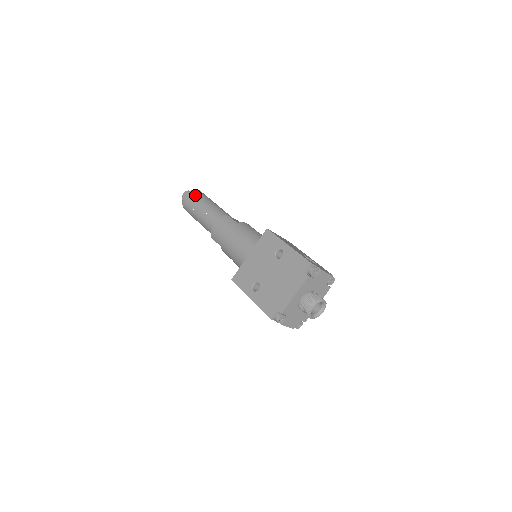
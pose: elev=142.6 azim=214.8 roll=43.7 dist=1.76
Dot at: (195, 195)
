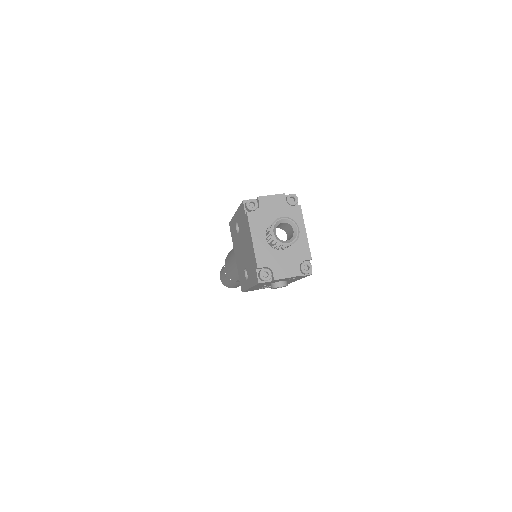
Dot at: occluded
